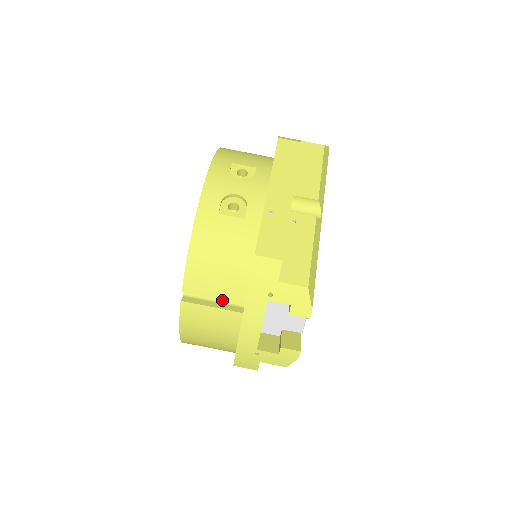
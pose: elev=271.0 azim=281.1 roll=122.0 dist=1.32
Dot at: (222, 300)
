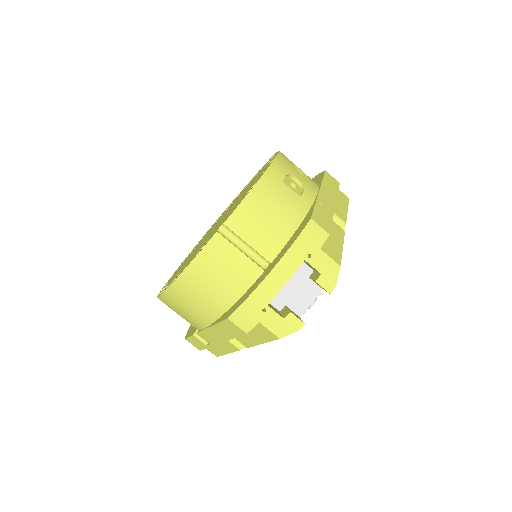
Dot at: (247, 253)
